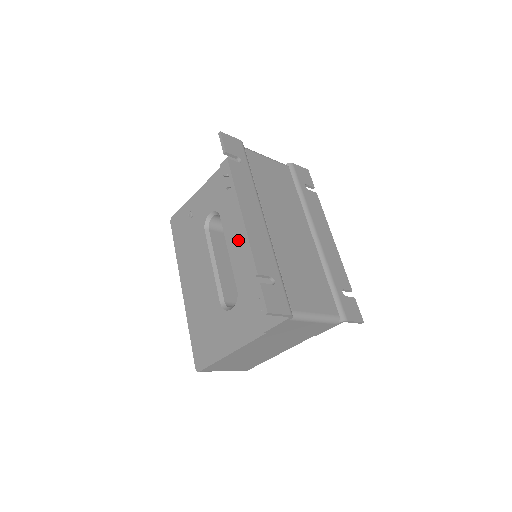
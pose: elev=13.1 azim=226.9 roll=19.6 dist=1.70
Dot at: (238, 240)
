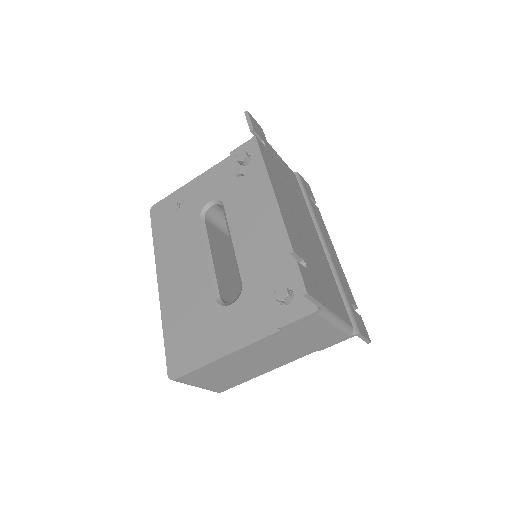
Dot at: (248, 229)
